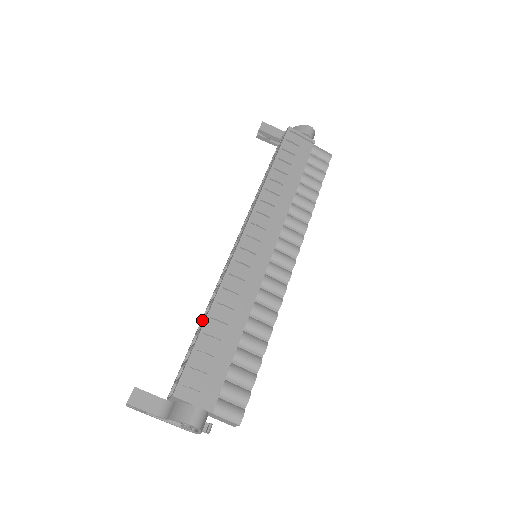
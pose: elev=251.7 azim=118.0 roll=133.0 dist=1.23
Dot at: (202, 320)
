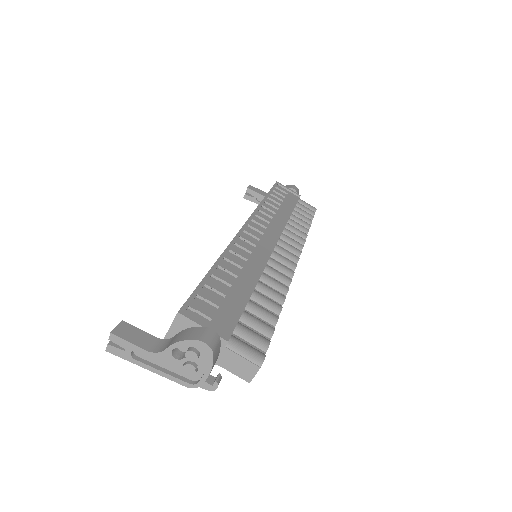
Dot at: occluded
